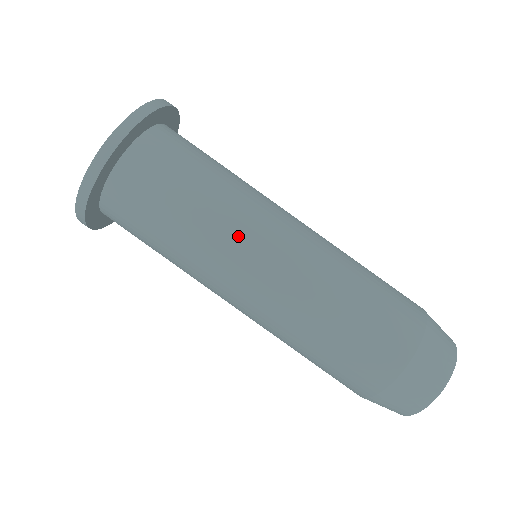
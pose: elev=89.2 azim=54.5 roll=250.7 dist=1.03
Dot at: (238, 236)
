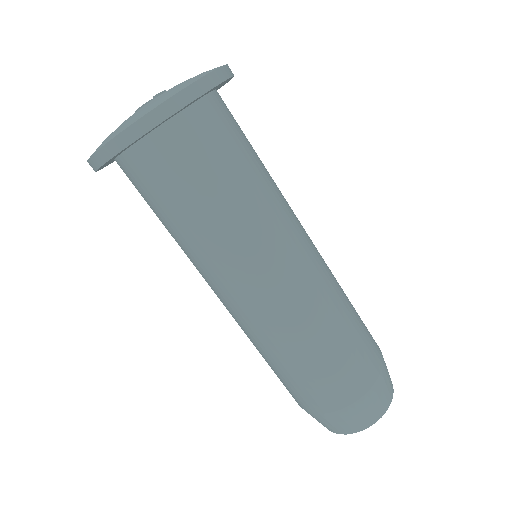
Dot at: (283, 224)
